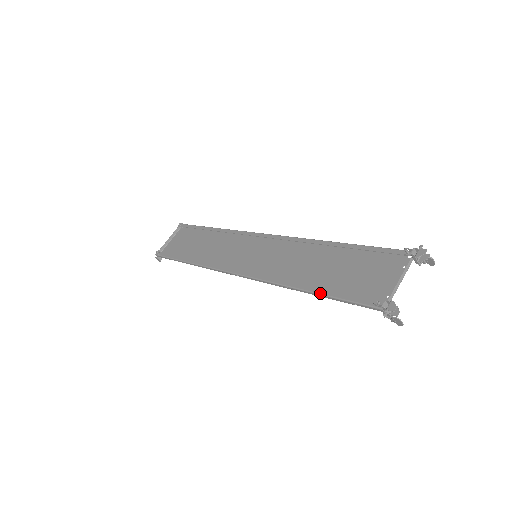
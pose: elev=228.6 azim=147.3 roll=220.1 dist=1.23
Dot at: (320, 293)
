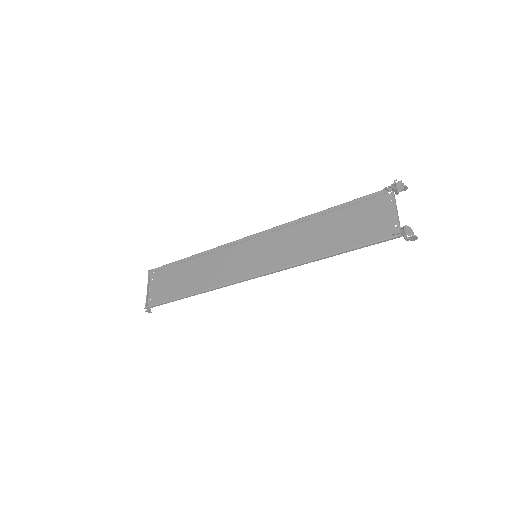
Dot at: (342, 251)
